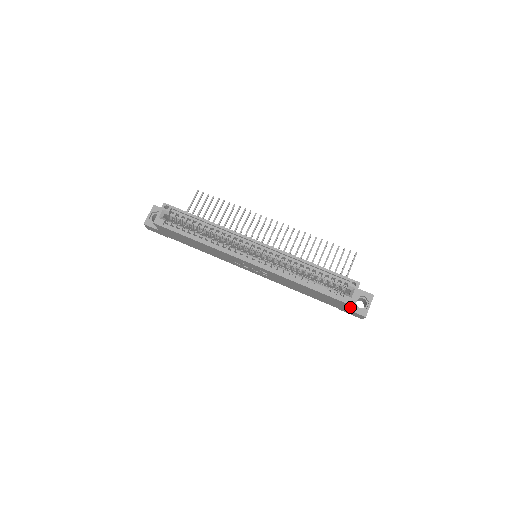
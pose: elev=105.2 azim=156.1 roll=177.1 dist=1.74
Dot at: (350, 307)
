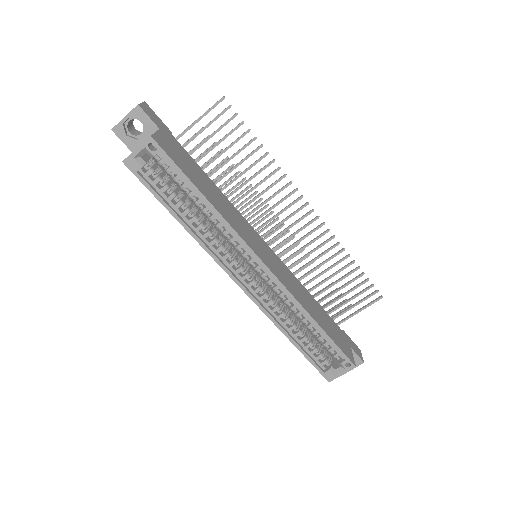
Dot at: occluded
